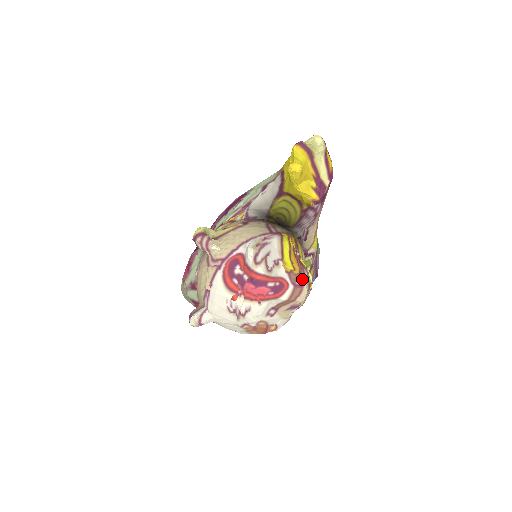
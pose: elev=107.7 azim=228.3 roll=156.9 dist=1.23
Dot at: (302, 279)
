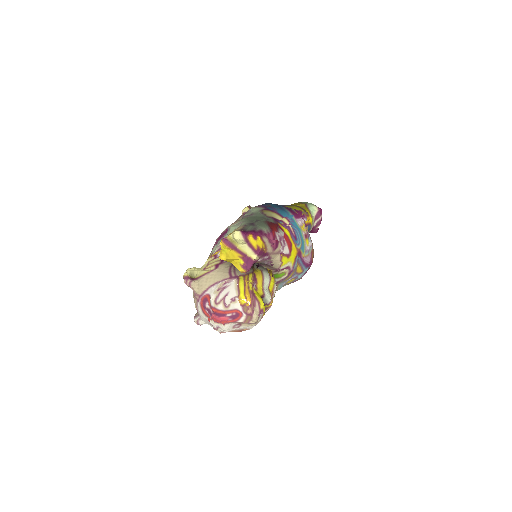
Dot at: (251, 310)
